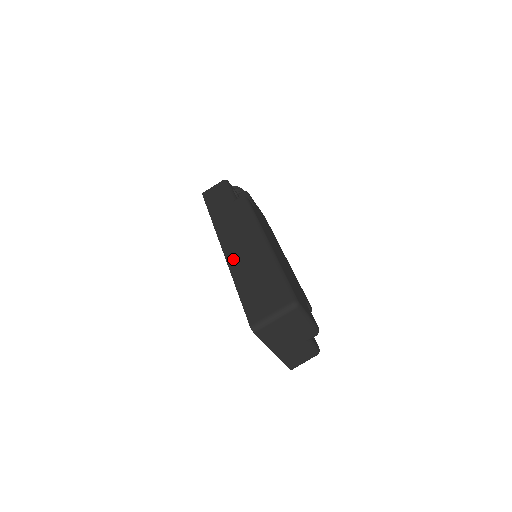
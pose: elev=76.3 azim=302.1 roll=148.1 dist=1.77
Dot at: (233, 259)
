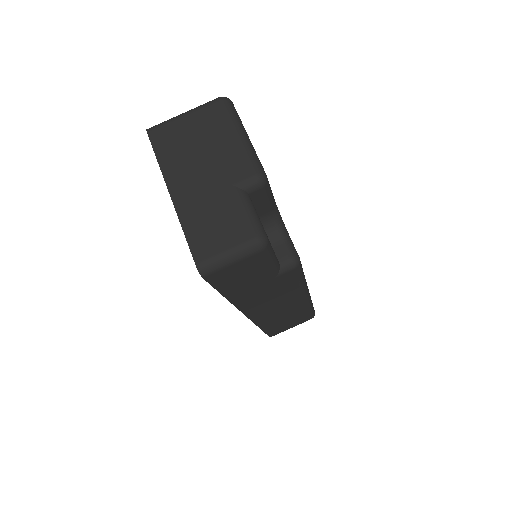
Dot at: occluded
